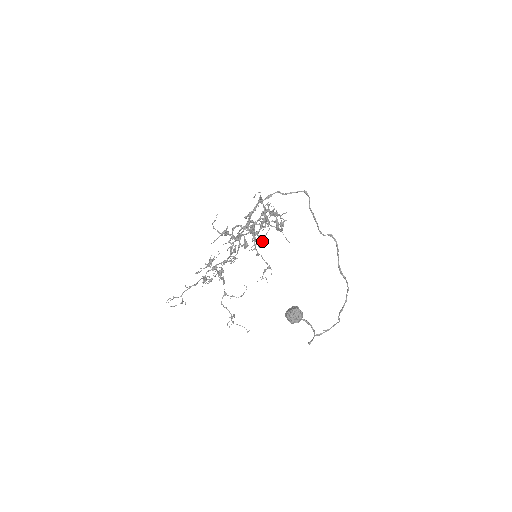
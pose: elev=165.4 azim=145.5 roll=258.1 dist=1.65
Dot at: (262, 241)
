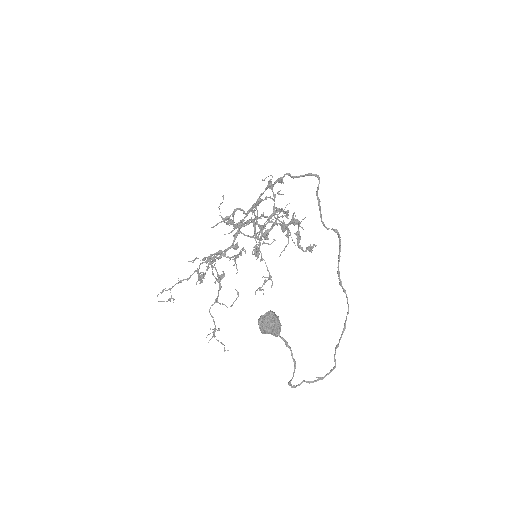
Dot at: (261, 231)
